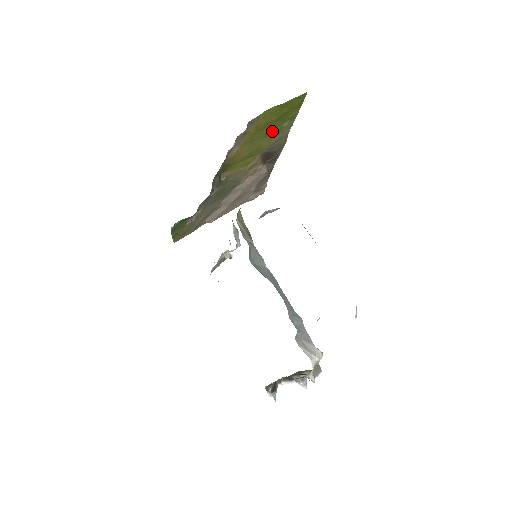
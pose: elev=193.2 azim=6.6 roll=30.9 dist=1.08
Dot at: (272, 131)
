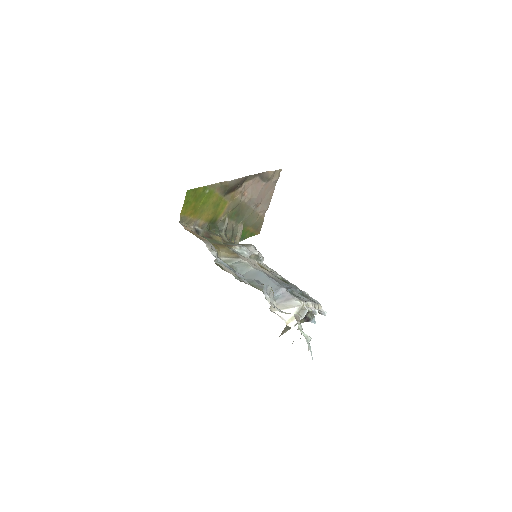
Dot at: (206, 199)
